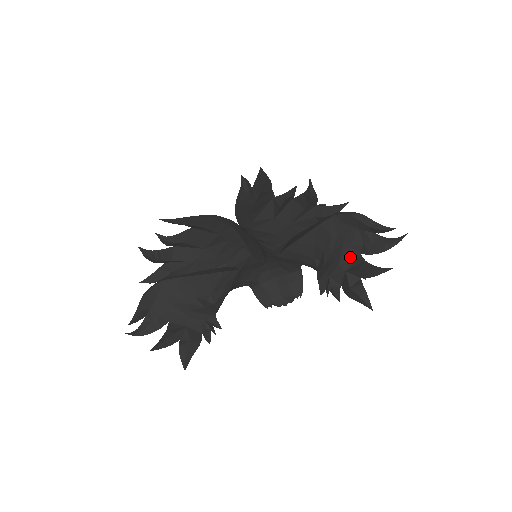
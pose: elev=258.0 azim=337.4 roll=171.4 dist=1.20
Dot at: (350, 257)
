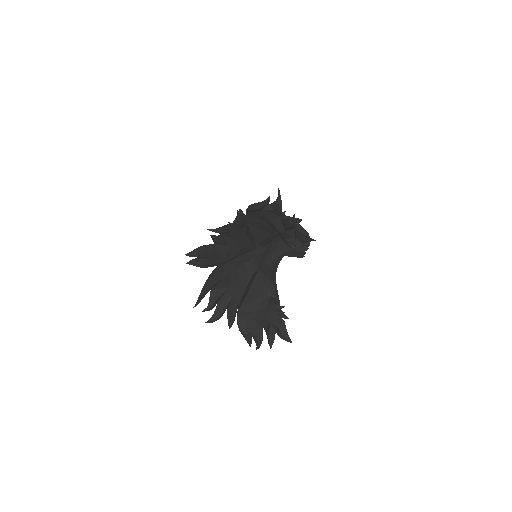
Dot at: (278, 223)
